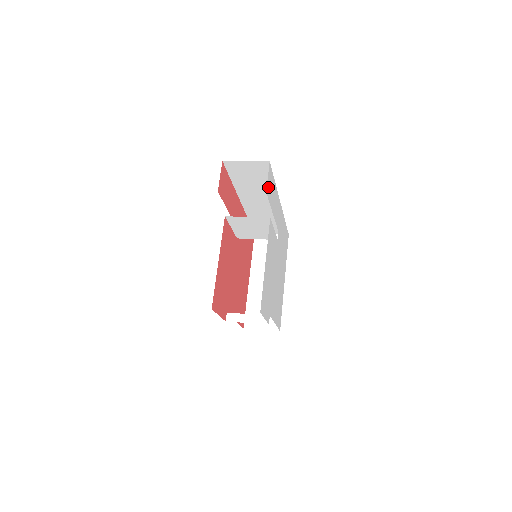
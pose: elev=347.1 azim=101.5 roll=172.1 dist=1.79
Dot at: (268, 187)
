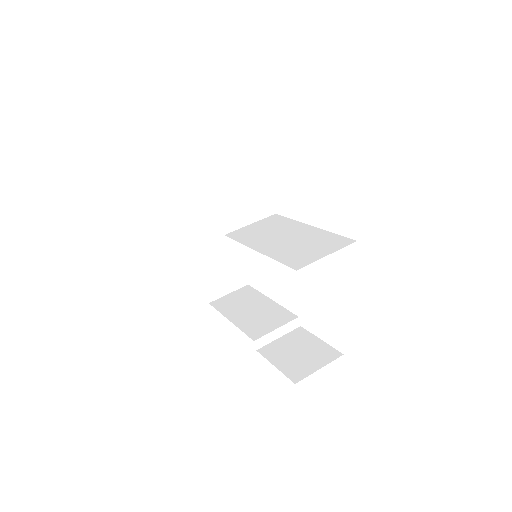
Dot at: occluded
